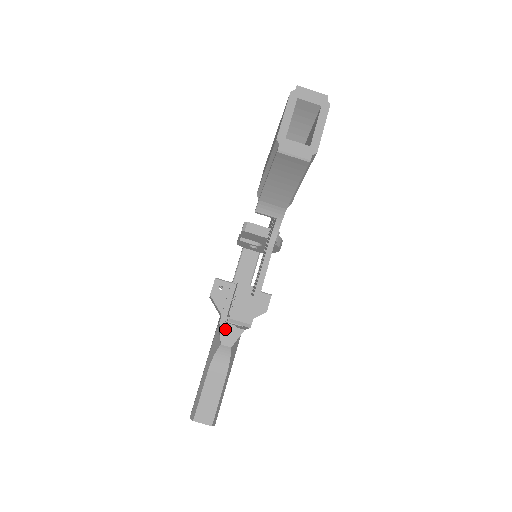
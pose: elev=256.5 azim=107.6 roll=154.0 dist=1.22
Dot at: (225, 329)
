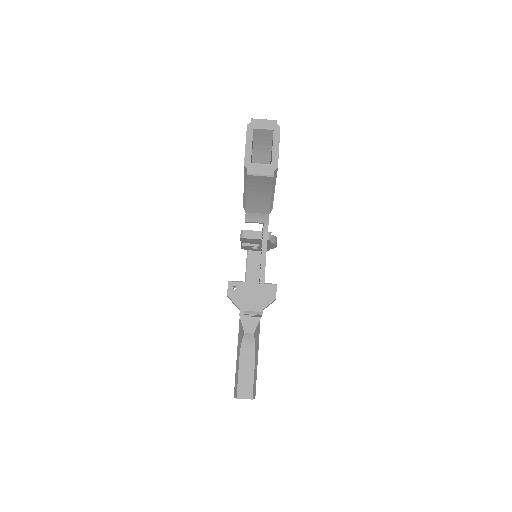
Dot at: (245, 320)
